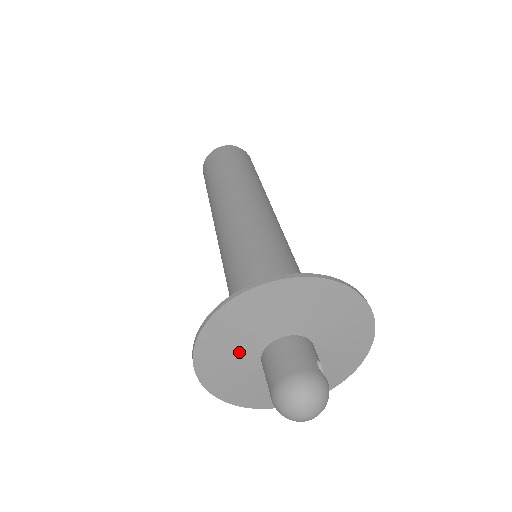
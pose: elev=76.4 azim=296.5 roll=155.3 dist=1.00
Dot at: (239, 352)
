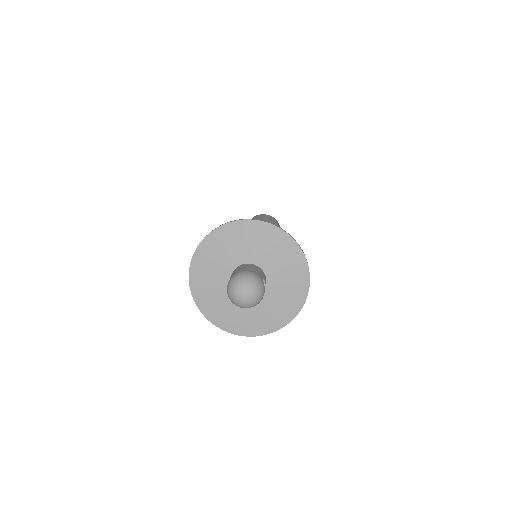
Dot at: (220, 264)
